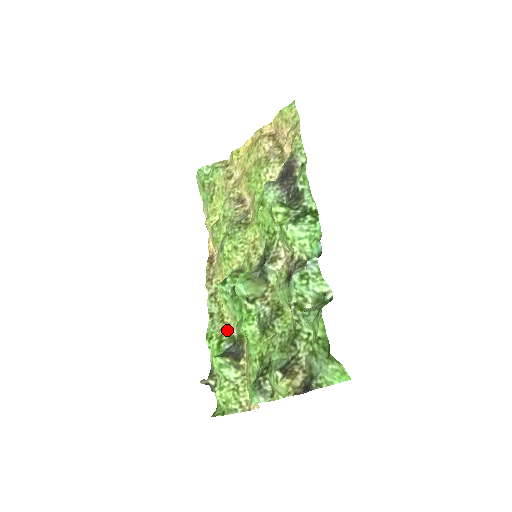
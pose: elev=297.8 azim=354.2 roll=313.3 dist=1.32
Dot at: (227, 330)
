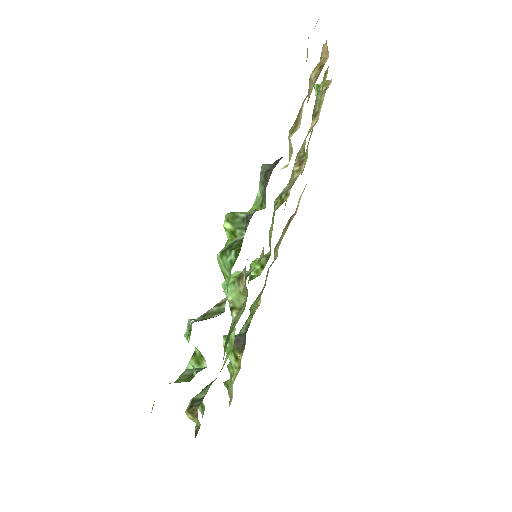
Dot at: occluded
